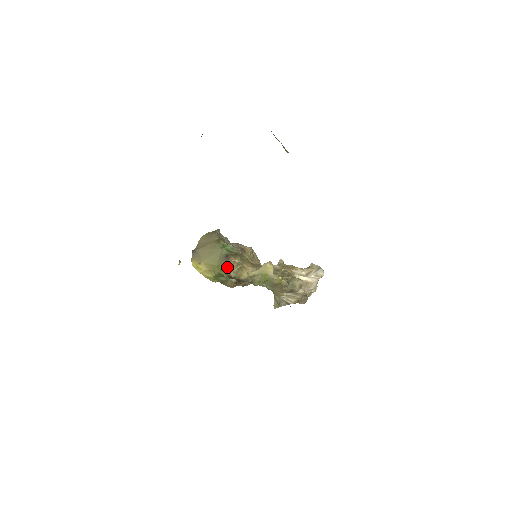
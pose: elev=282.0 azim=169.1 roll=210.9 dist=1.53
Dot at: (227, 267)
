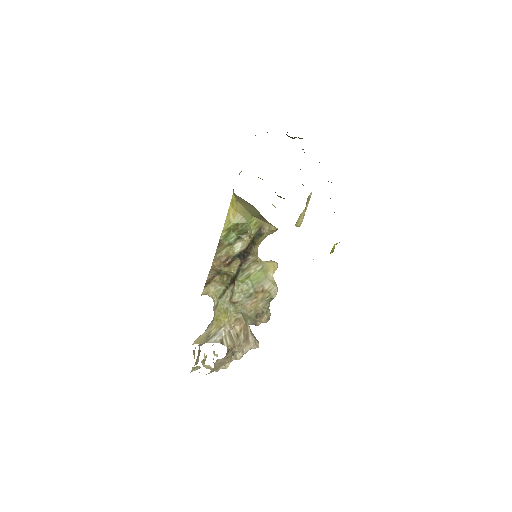
Dot at: (264, 221)
